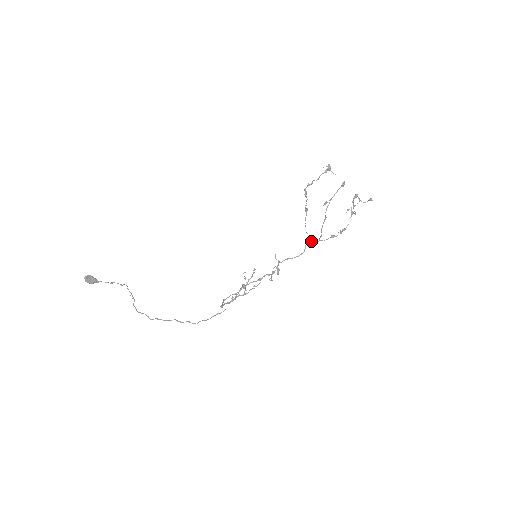
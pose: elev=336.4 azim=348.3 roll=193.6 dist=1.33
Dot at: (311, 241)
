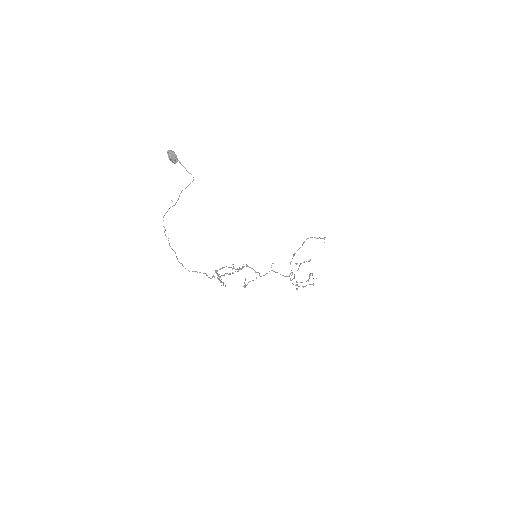
Dot at: occluded
